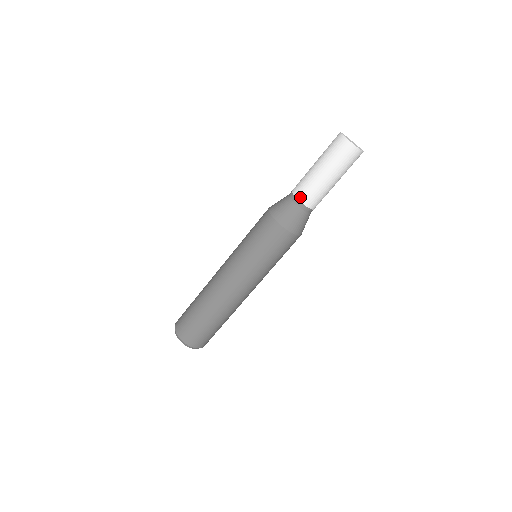
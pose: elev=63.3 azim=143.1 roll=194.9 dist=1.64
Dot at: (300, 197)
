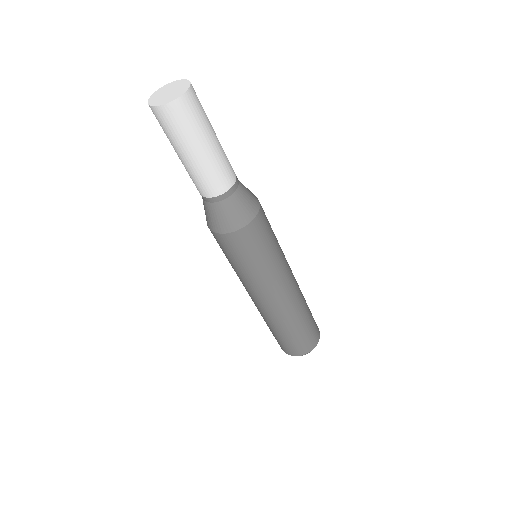
Dot at: (199, 192)
